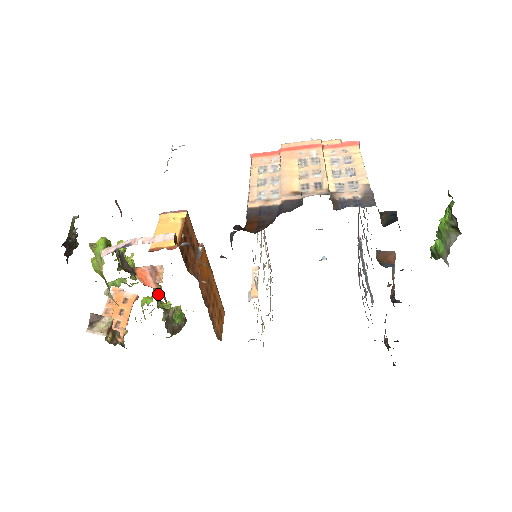
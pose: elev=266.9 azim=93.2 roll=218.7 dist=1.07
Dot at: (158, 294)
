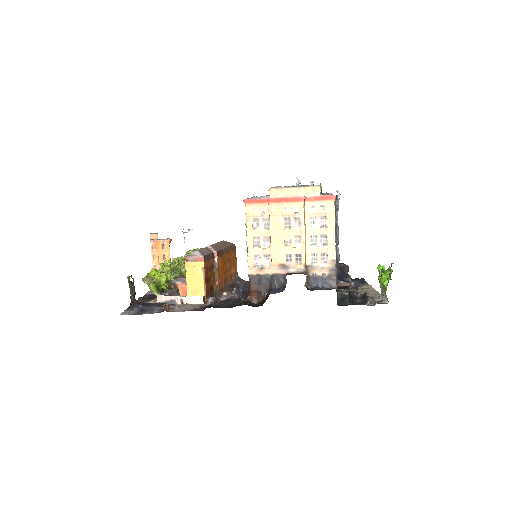
Dot at: occluded
